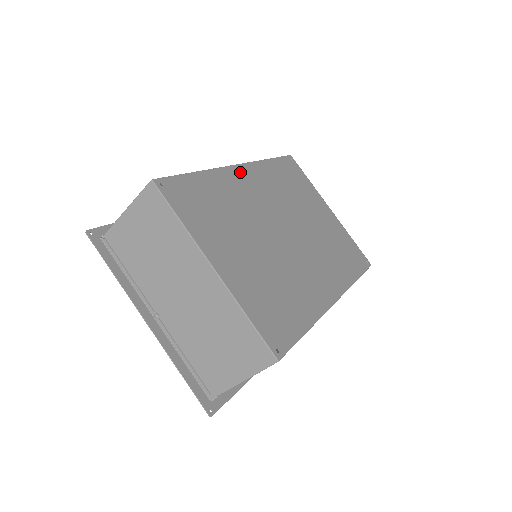
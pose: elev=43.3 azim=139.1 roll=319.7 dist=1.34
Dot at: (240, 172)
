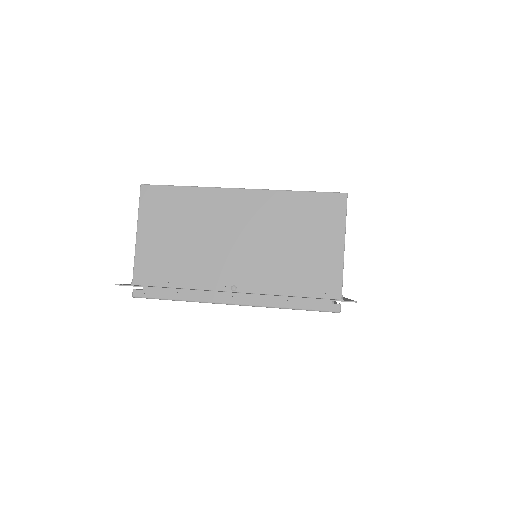
Dot at: occluded
